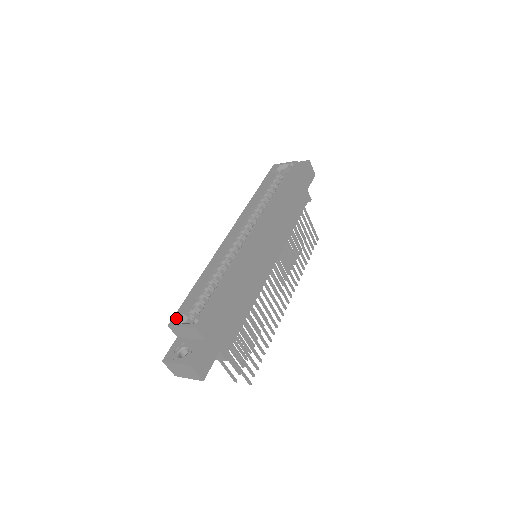
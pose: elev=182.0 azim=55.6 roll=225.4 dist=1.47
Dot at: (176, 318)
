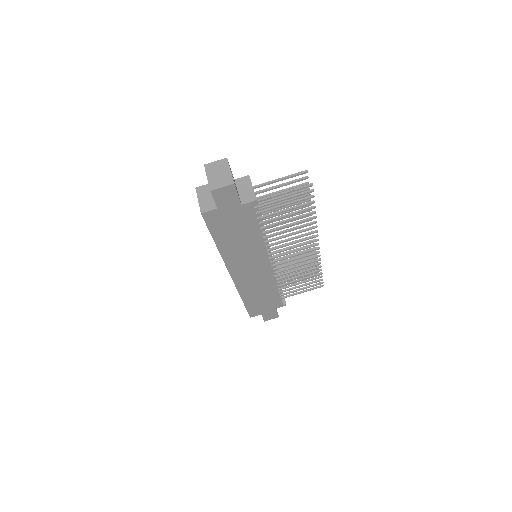
Dot at: occluded
